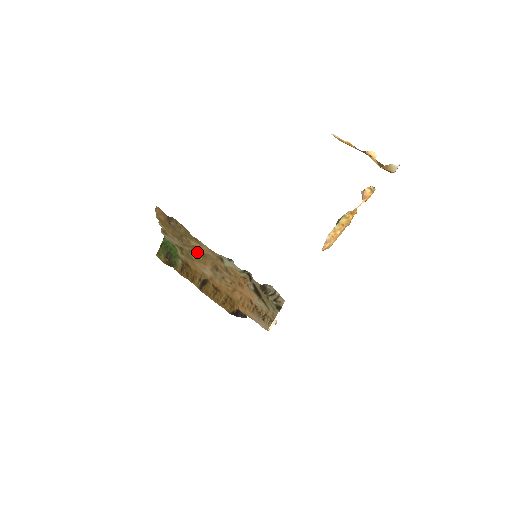
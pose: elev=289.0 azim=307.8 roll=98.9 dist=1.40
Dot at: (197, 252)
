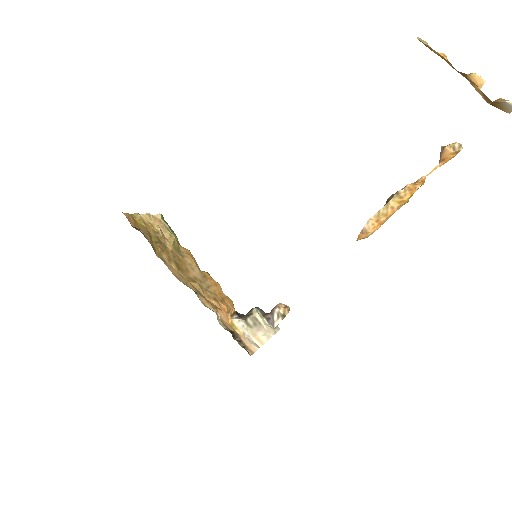
Dot at: (174, 261)
